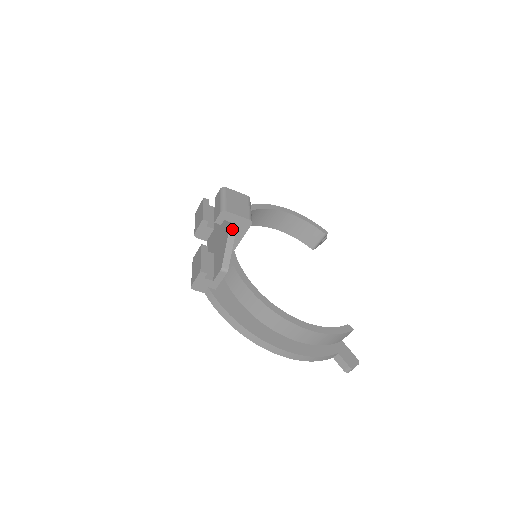
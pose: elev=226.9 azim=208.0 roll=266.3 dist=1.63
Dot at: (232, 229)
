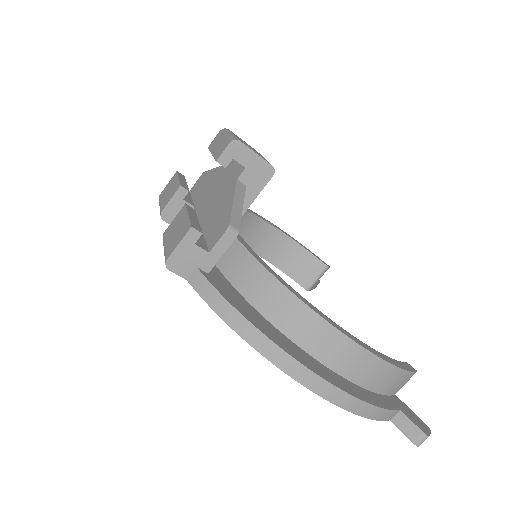
Dot at: (241, 180)
